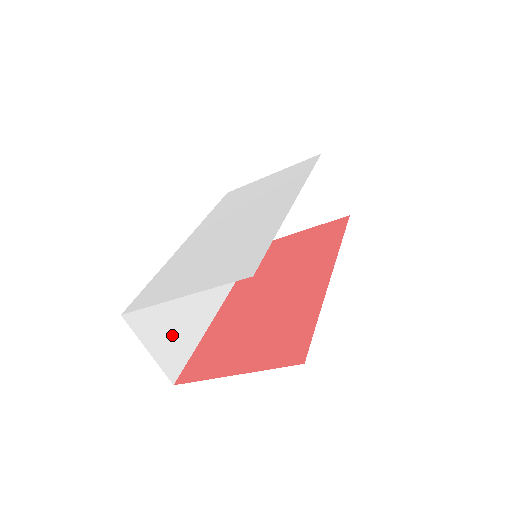
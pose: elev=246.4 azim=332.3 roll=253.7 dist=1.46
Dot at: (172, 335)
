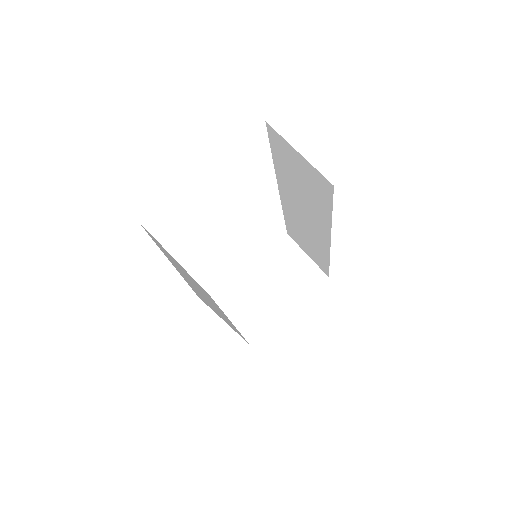
Dot at: occluded
